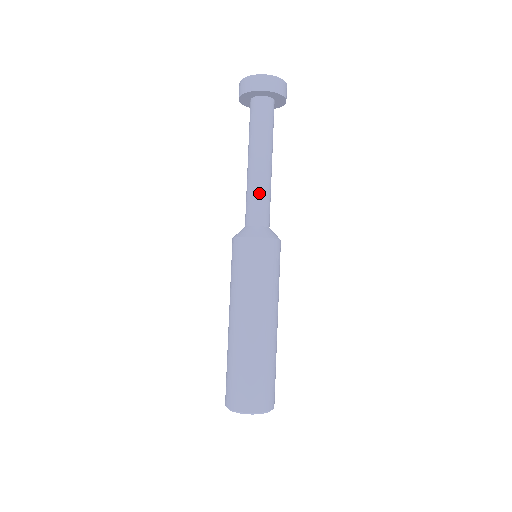
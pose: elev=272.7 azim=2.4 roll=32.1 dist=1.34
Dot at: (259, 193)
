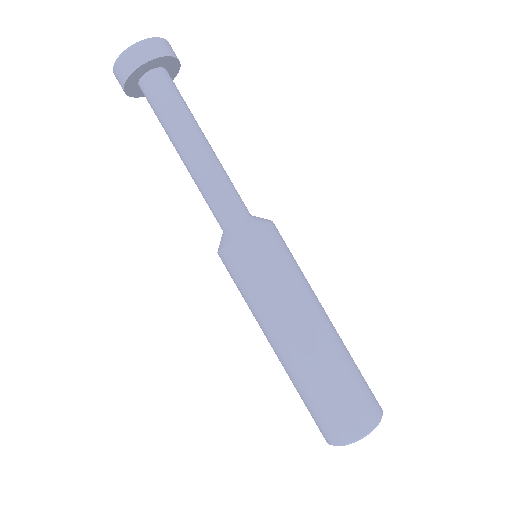
Dot at: (207, 189)
